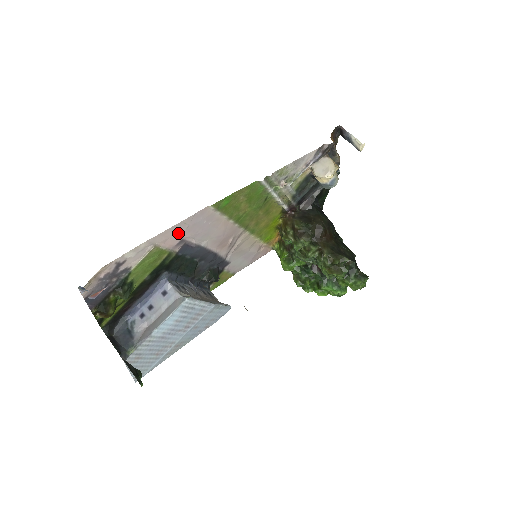
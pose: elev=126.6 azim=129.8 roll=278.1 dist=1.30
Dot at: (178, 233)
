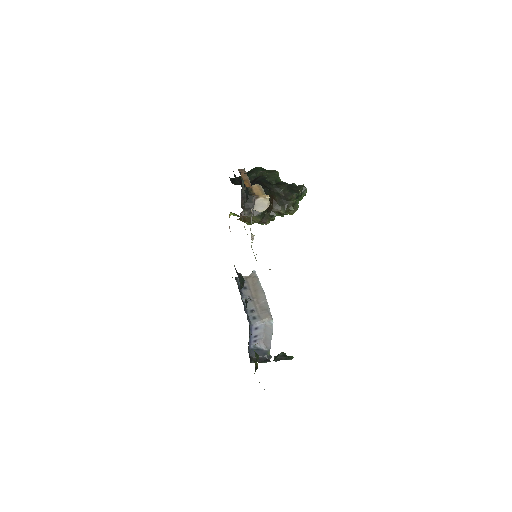
Dot at: occluded
